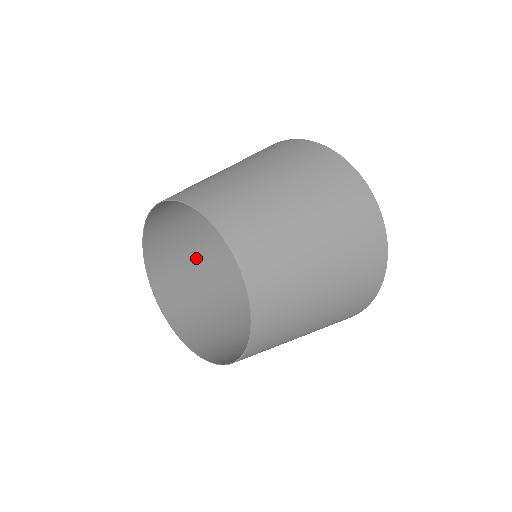
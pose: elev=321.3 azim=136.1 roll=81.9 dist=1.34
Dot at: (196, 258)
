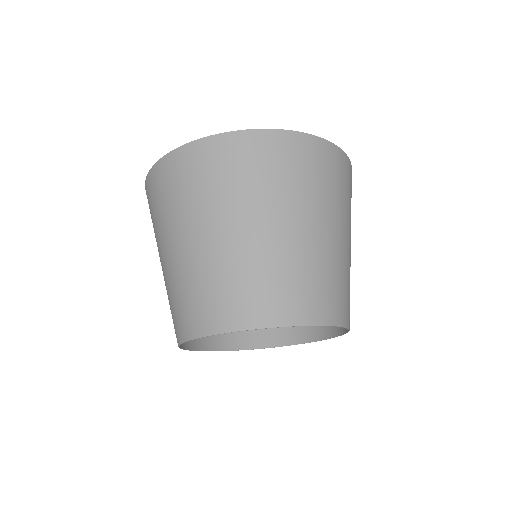
Dot at: occluded
